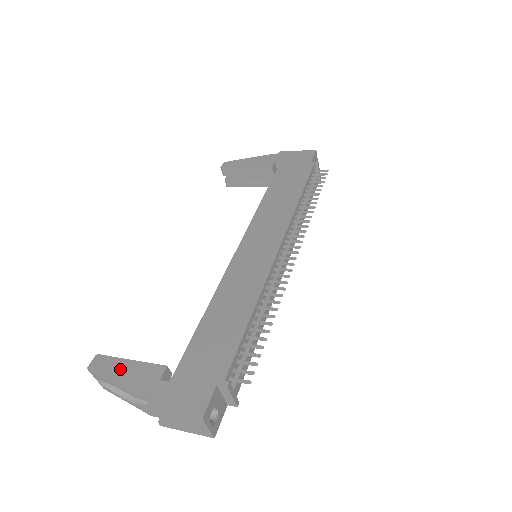
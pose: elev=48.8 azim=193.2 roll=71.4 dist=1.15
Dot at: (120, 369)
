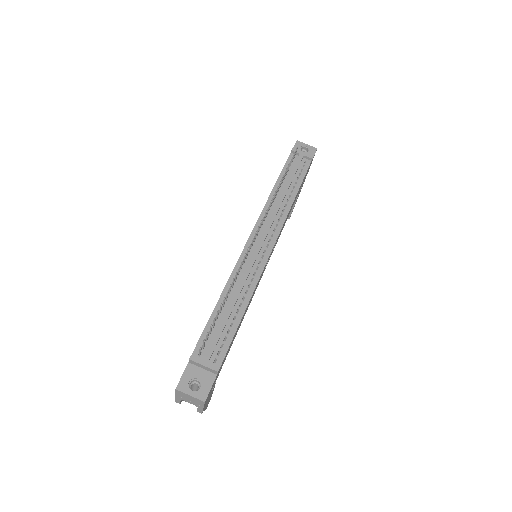
Dot at: occluded
